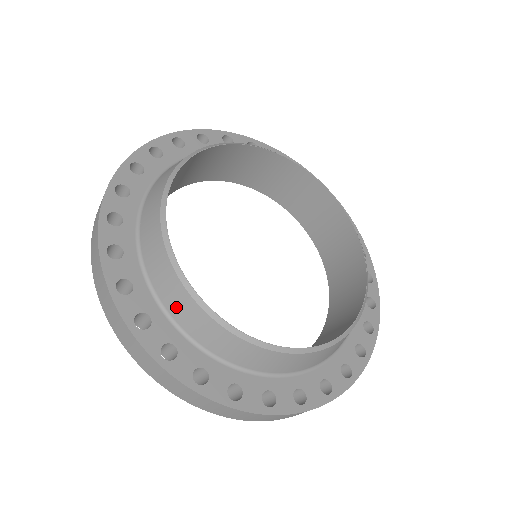
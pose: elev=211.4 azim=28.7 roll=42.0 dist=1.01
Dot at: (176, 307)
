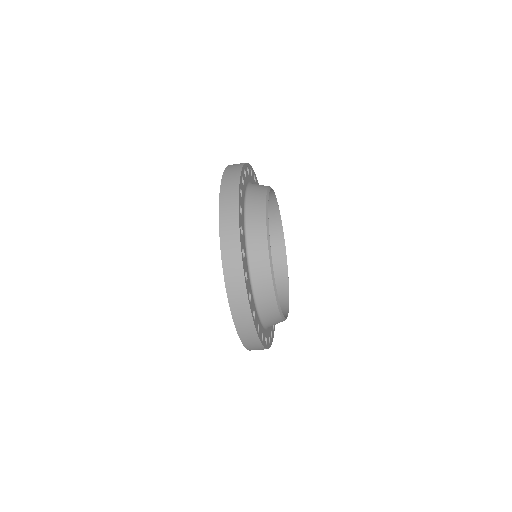
Dot at: (253, 207)
